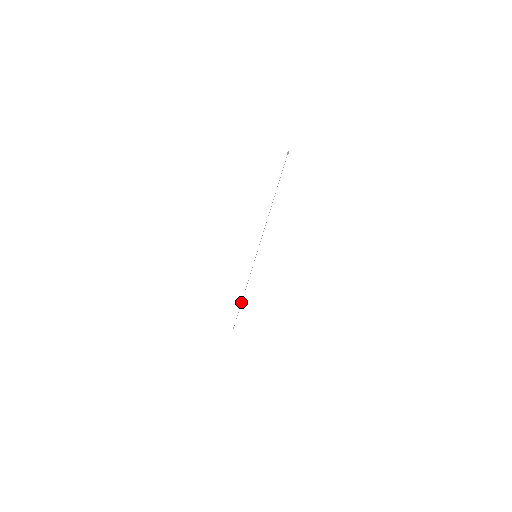
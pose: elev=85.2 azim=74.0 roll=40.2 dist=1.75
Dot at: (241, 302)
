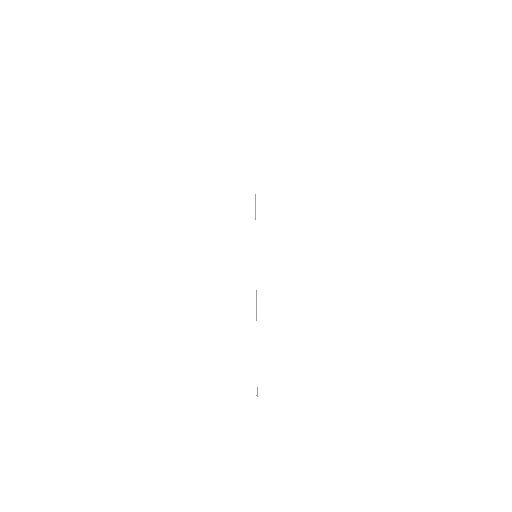
Dot at: (255, 195)
